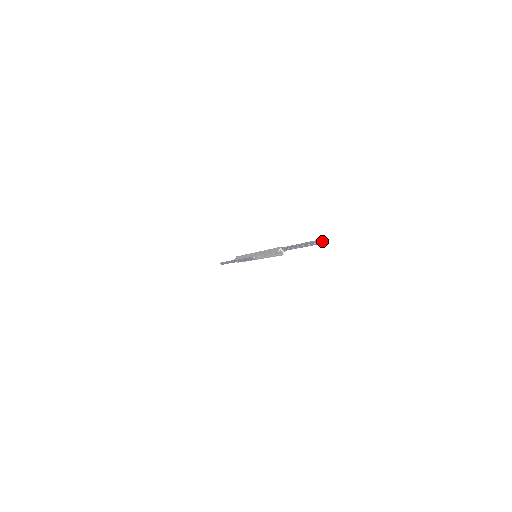
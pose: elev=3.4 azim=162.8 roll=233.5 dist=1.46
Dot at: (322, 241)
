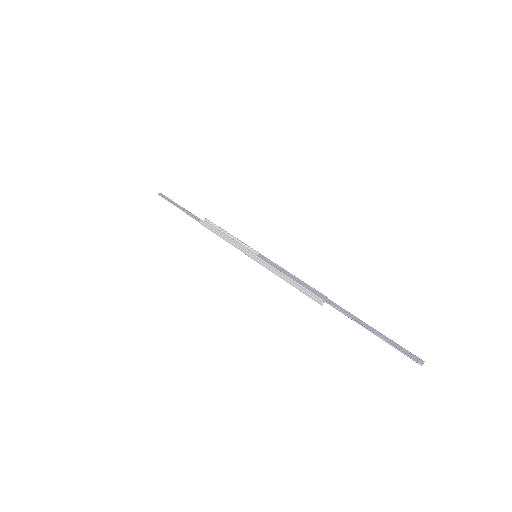
Dot at: (421, 365)
